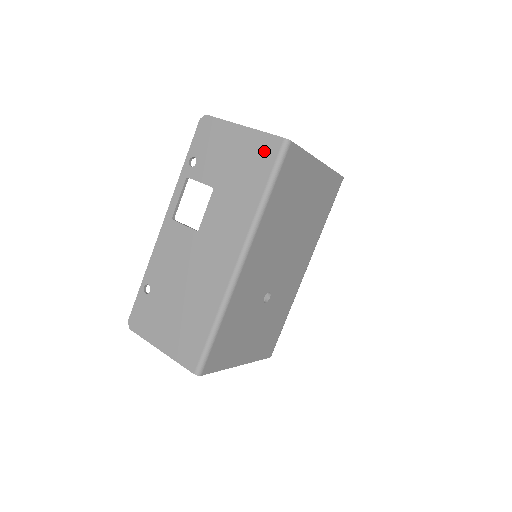
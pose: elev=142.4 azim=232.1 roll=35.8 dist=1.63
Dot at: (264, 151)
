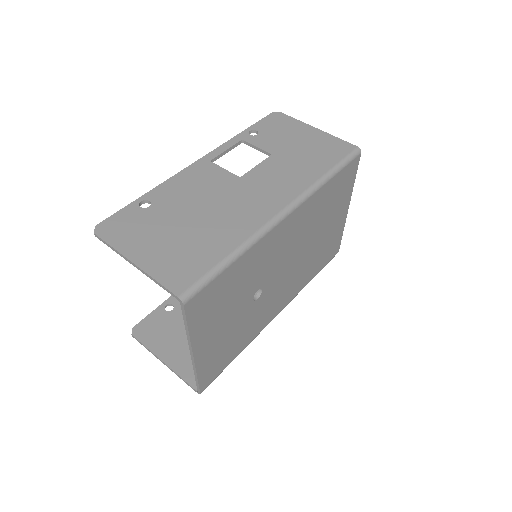
Dot at: (335, 148)
